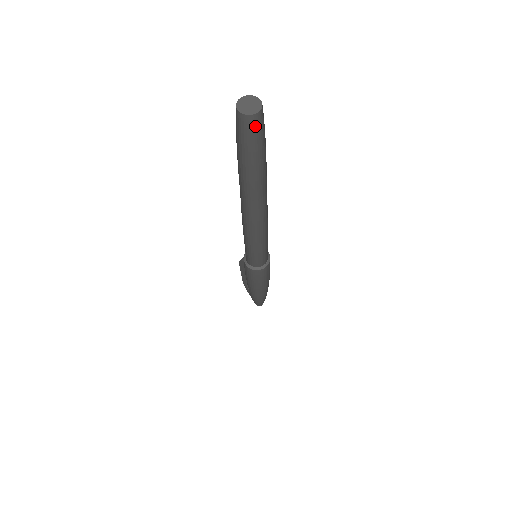
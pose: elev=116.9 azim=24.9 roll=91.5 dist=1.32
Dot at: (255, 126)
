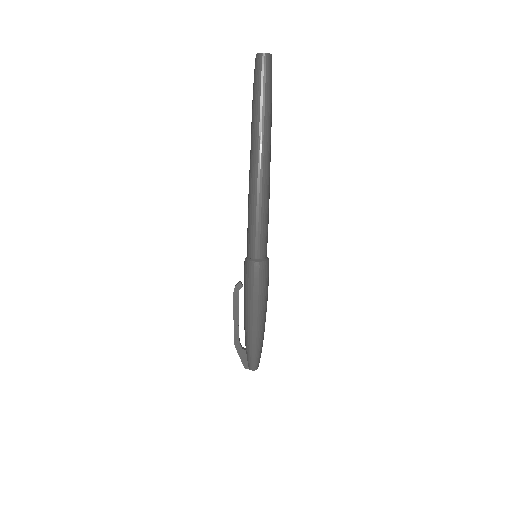
Dot at: (271, 64)
